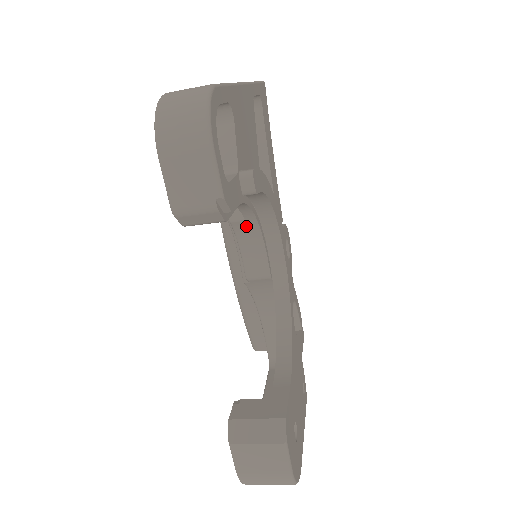
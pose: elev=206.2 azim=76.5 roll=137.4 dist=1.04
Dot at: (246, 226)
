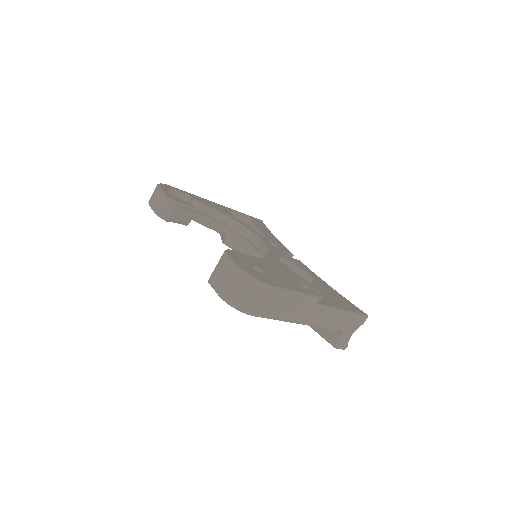
Dot at: (232, 238)
